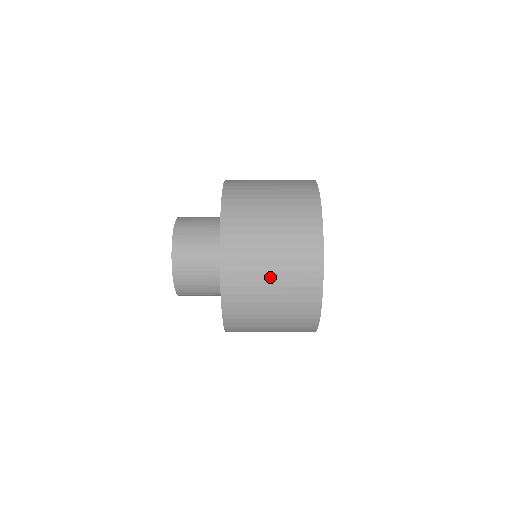
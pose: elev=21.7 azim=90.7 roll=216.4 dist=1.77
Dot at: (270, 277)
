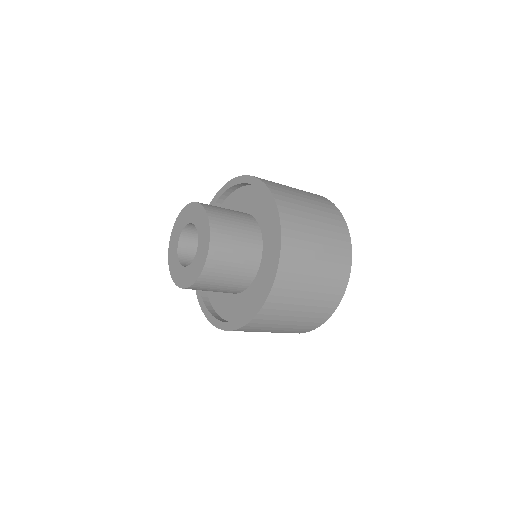
Dot at: (316, 226)
